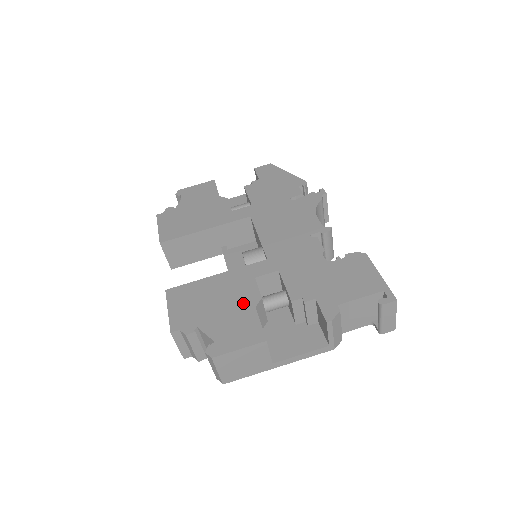
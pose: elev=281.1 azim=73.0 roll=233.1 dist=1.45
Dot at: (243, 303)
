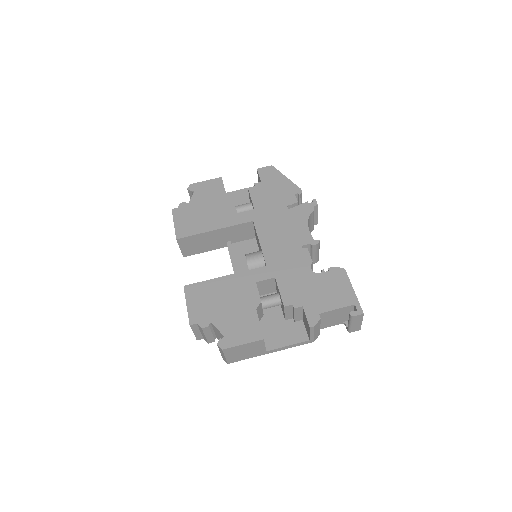
Dot at: (246, 305)
